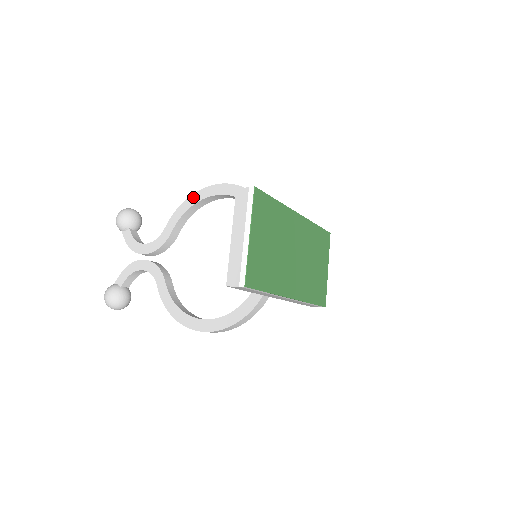
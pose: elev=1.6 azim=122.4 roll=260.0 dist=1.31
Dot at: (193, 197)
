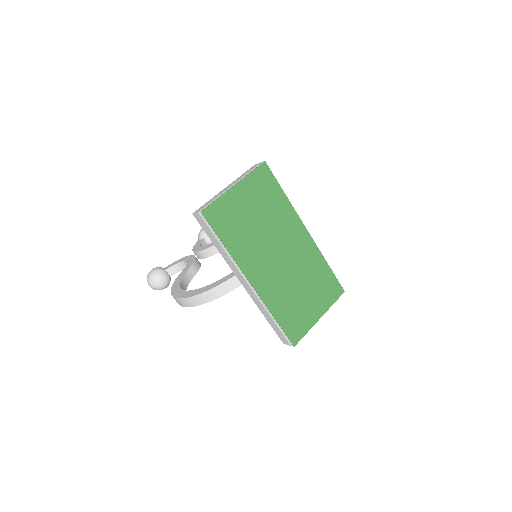
Dot at: occluded
